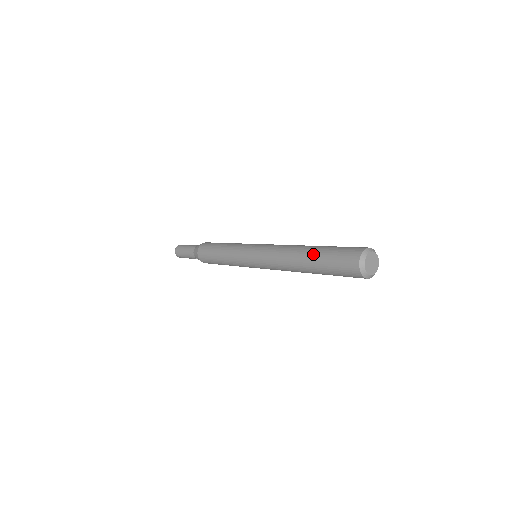
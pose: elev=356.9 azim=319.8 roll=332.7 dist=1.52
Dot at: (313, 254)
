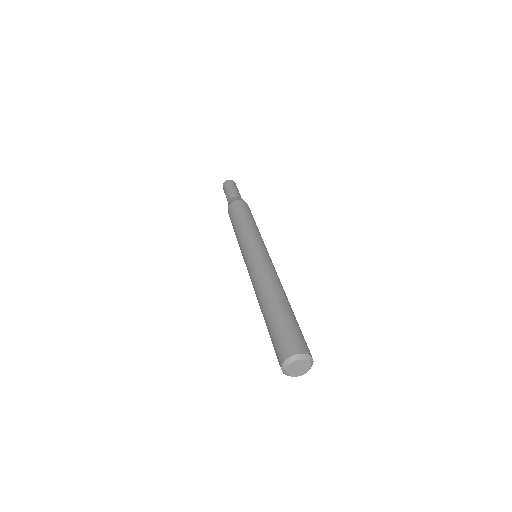
Dot at: (267, 316)
